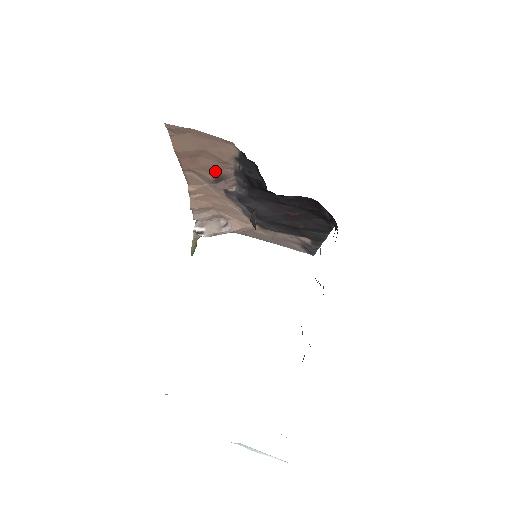
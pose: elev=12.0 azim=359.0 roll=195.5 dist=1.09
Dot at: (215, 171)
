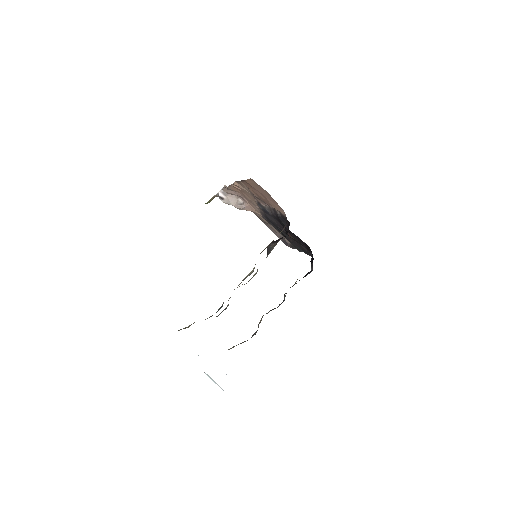
Dot at: (261, 198)
